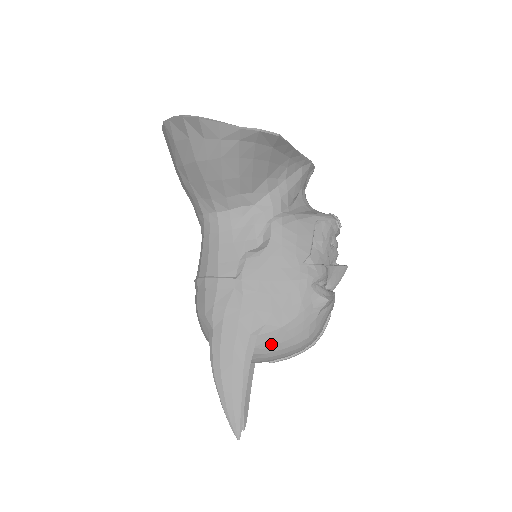
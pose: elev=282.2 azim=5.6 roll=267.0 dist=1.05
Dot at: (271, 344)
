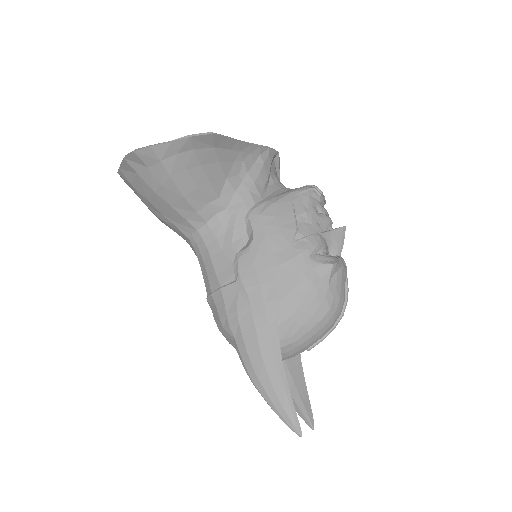
Dot at: (295, 330)
